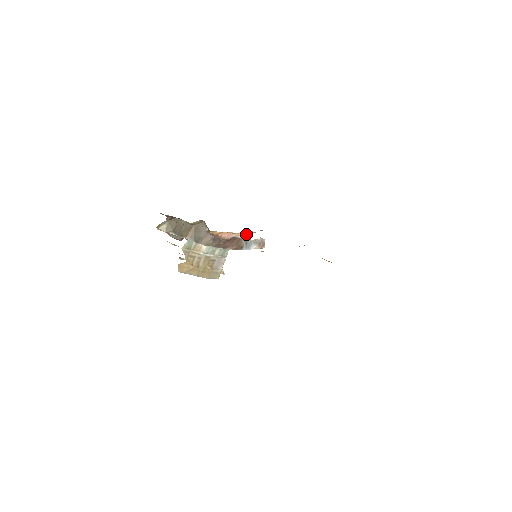
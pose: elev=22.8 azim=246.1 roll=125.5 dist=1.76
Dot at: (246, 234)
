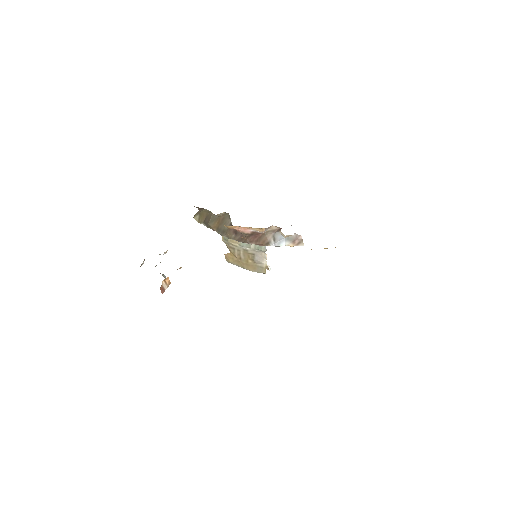
Dot at: (271, 229)
